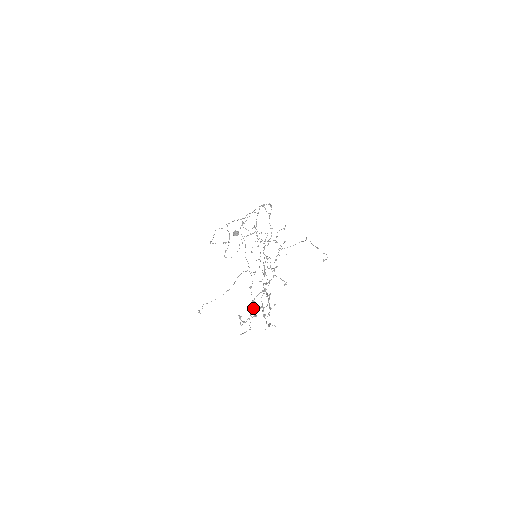
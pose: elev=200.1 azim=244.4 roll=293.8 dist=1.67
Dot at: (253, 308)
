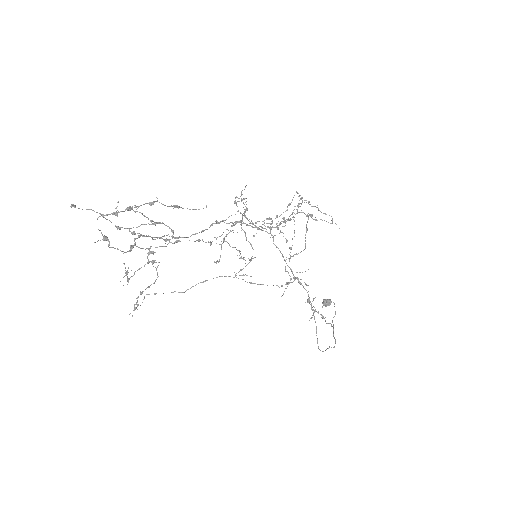
Dot at: (90, 209)
